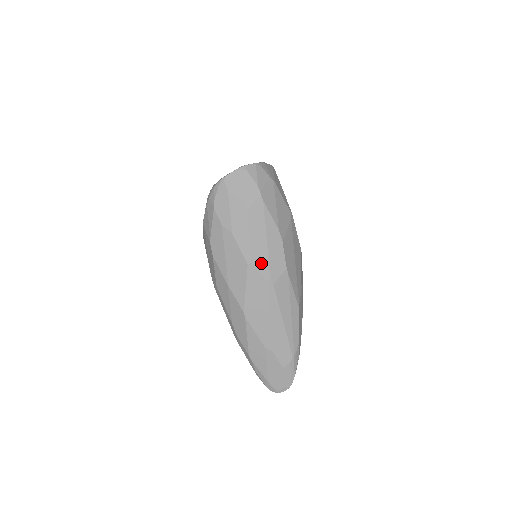
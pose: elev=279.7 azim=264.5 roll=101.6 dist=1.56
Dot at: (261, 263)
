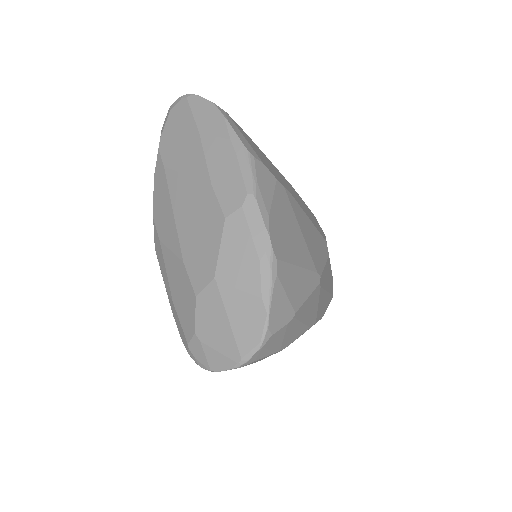
Dot at: occluded
